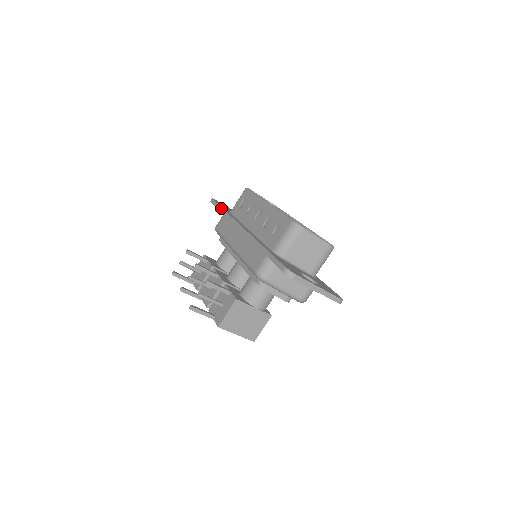
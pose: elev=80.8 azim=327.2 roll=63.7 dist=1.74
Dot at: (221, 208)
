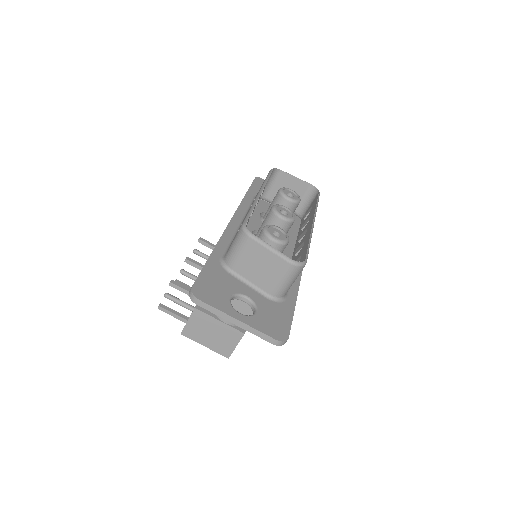
Dot at: (246, 192)
